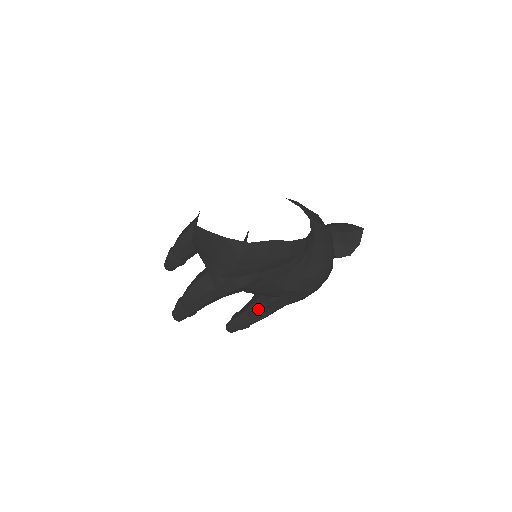
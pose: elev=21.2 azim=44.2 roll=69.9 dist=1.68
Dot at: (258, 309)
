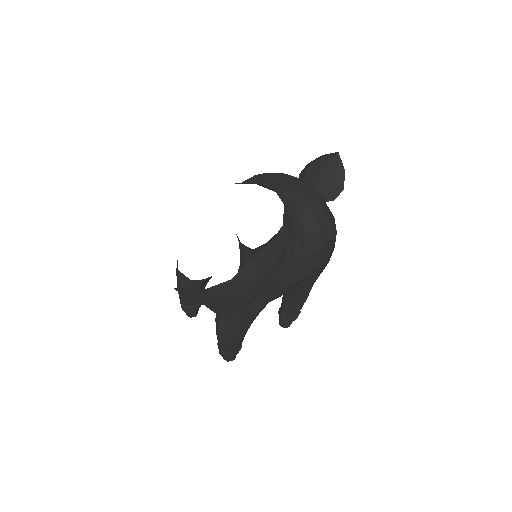
Dot at: (294, 299)
